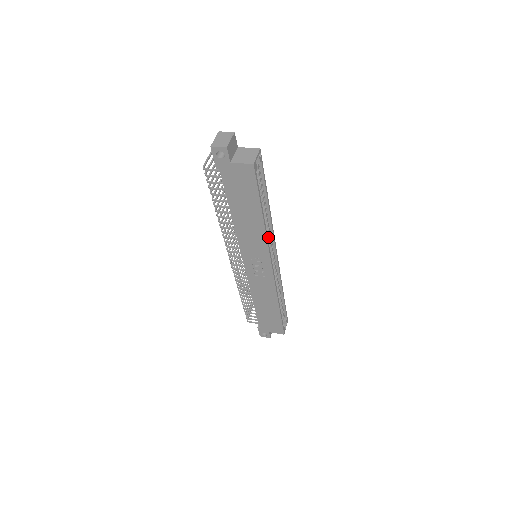
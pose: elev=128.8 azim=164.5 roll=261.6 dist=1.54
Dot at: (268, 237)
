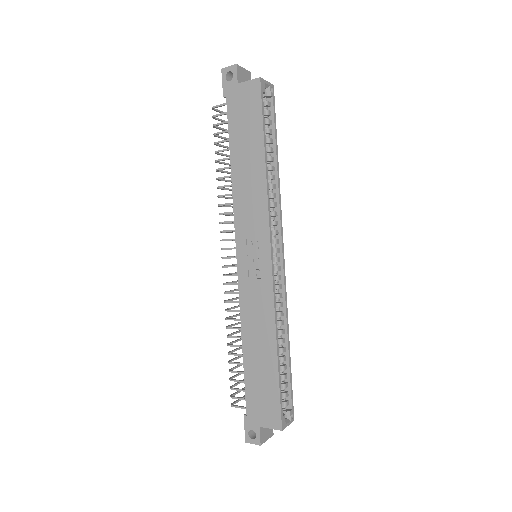
Dot at: (272, 214)
